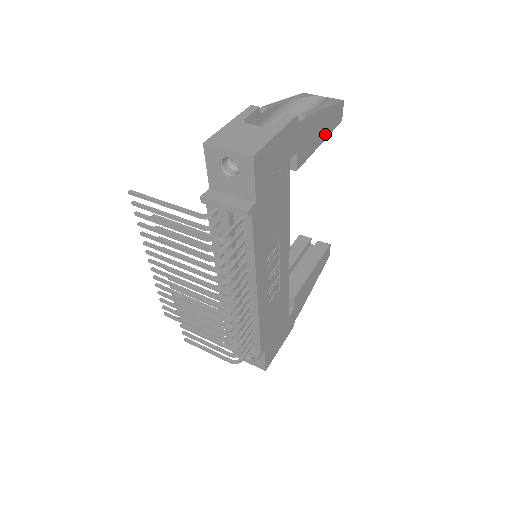
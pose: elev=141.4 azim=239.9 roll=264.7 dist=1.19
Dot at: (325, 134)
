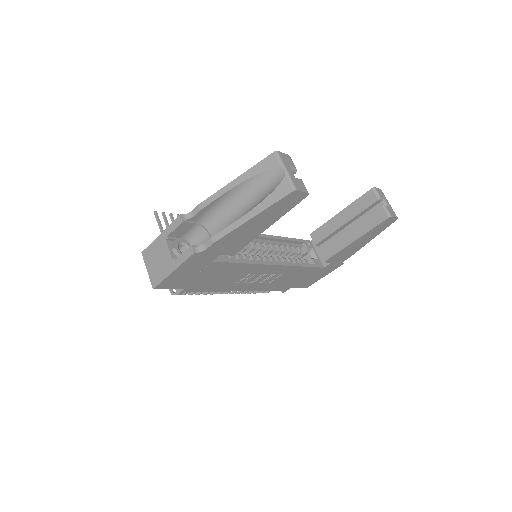
Dot at: (272, 220)
